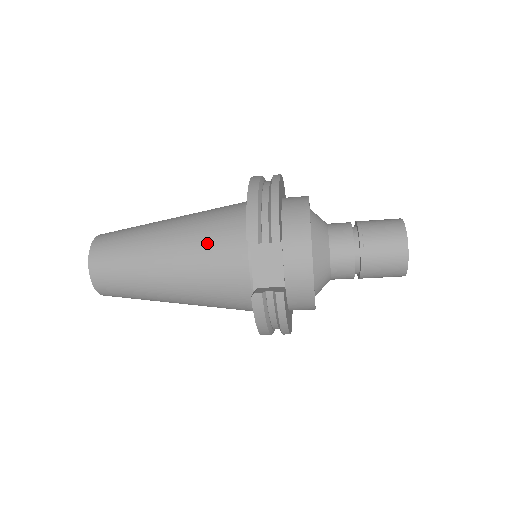
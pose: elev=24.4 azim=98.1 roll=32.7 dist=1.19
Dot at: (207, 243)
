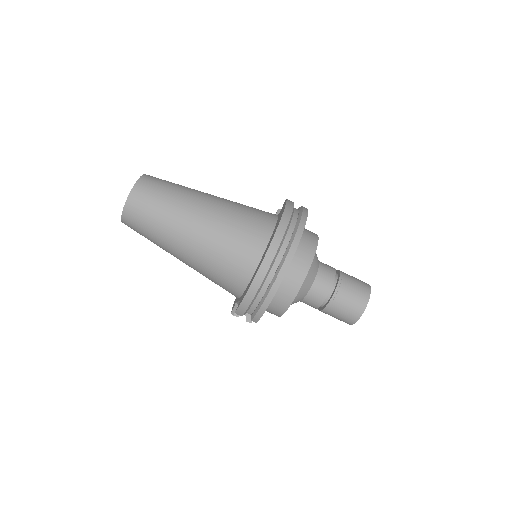
Dot at: occluded
